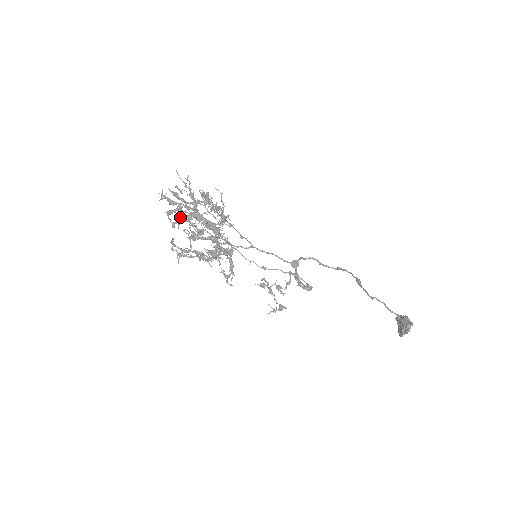
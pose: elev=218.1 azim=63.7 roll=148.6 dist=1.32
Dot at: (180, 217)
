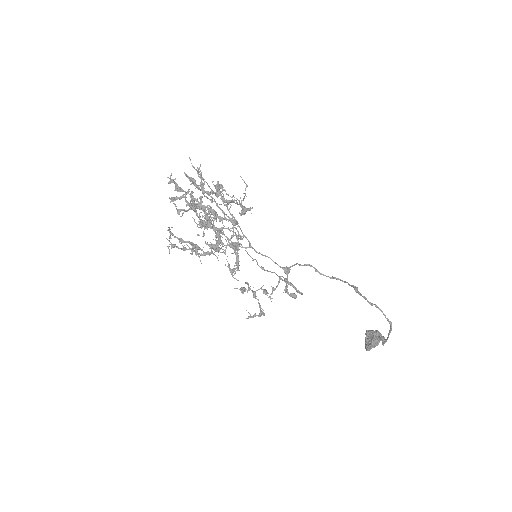
Dot at: (192, 203)
